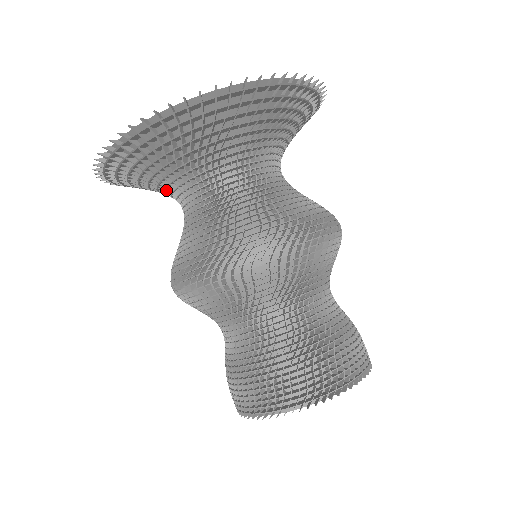
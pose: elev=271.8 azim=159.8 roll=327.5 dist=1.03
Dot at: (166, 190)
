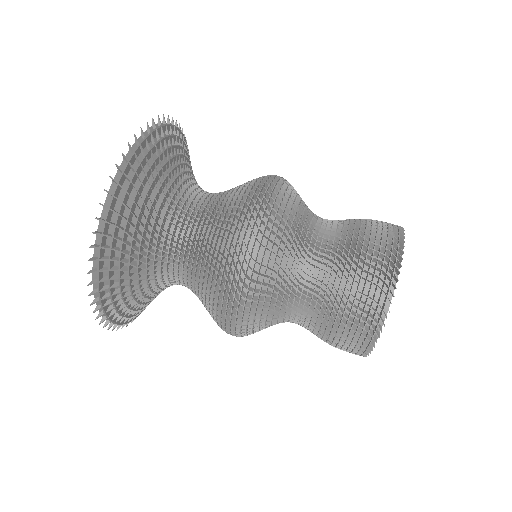
Dot at: (157, 284)
